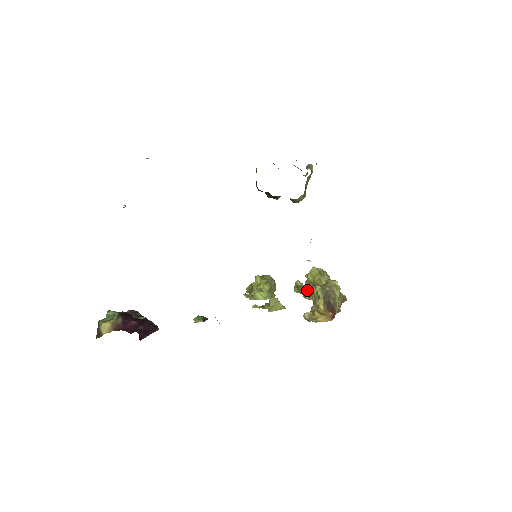
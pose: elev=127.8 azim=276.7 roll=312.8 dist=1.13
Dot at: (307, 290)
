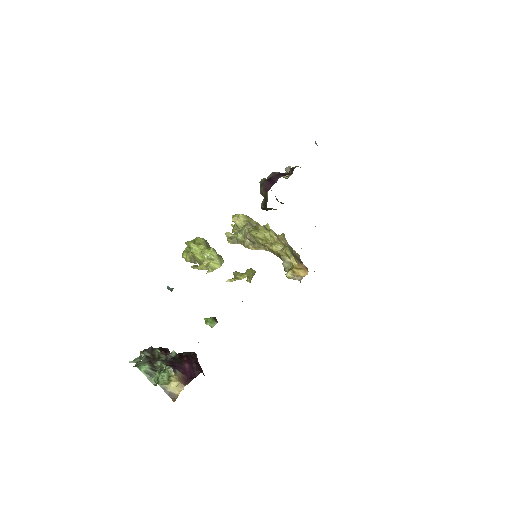
Dot at: (249, 242)
